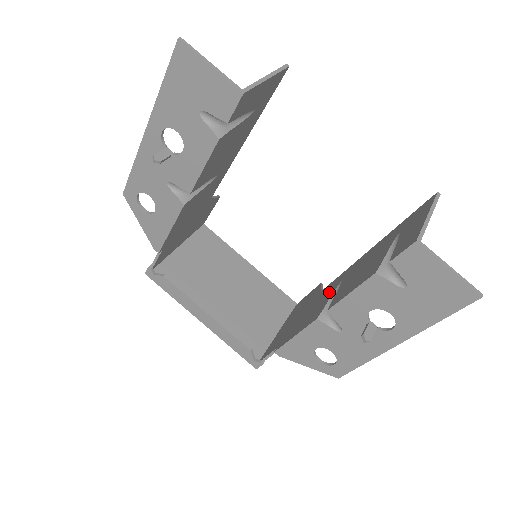
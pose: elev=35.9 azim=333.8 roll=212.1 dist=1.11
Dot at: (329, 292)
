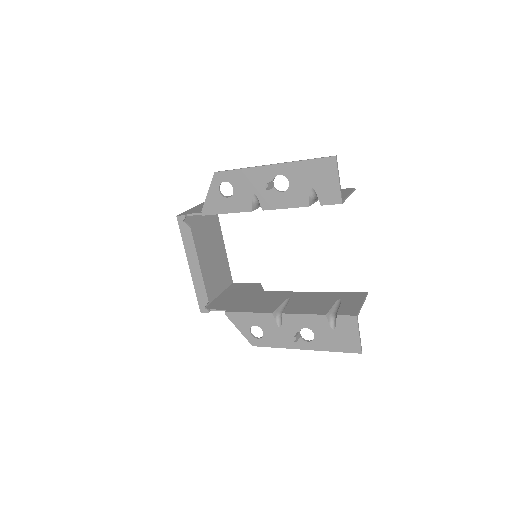
Dot at: (278, 299)
